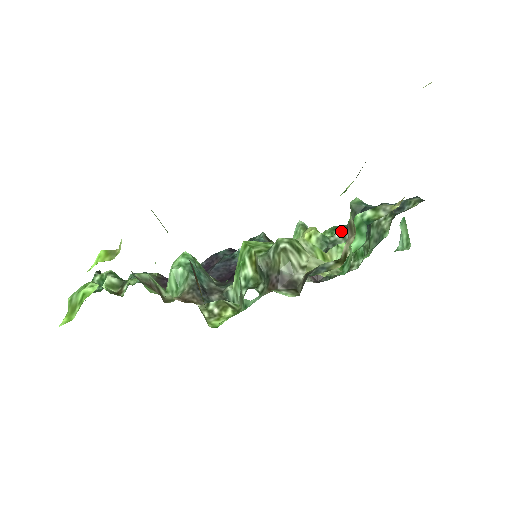
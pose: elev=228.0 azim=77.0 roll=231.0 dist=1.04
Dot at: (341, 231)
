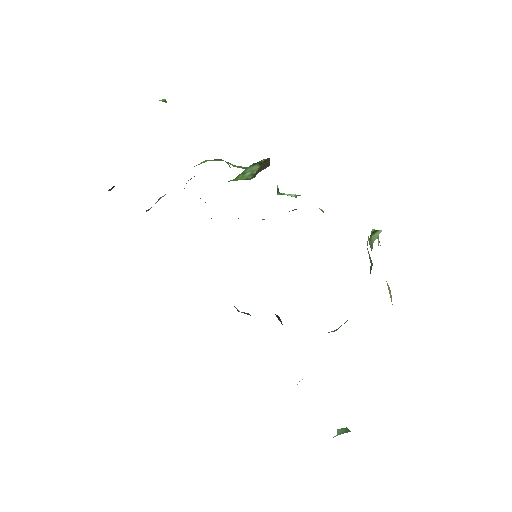
Dot at: occluded
